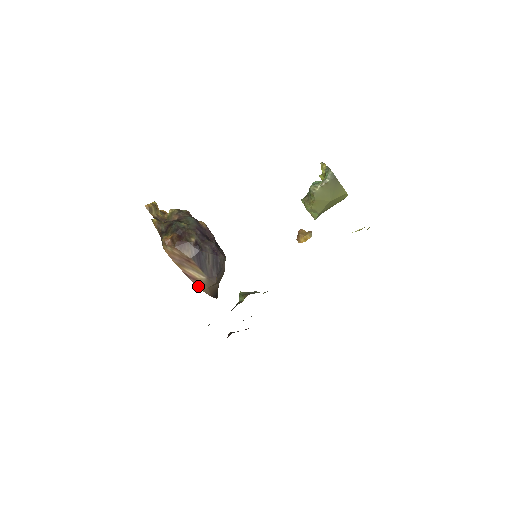
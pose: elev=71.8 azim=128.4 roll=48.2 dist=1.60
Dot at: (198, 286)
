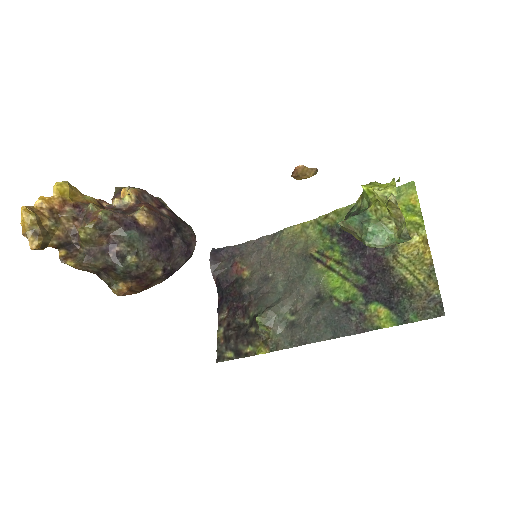
Dot at: occluded
